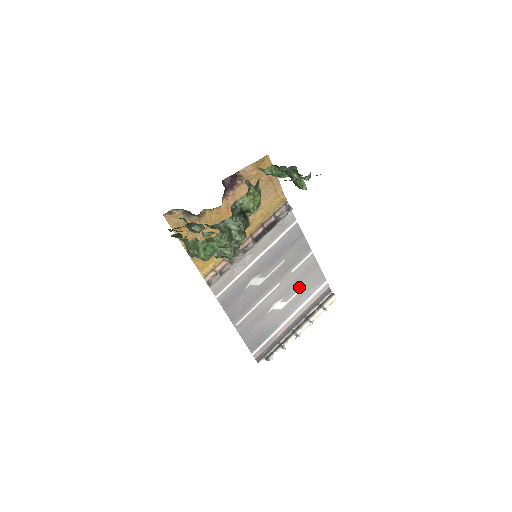
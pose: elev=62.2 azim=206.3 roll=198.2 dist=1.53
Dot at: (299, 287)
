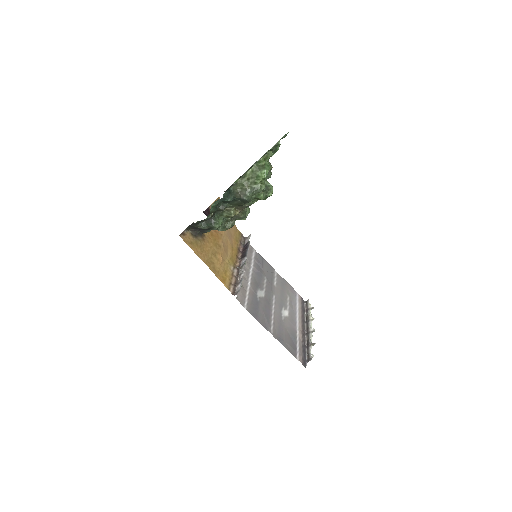
Dot at: (286, 298)
